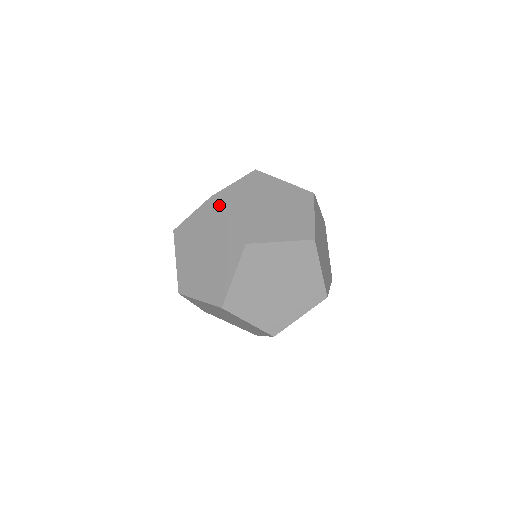
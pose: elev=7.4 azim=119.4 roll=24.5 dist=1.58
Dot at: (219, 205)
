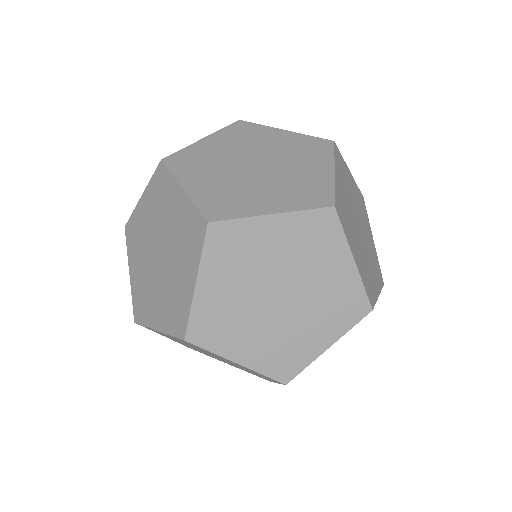
Dot at: (172, 170)
